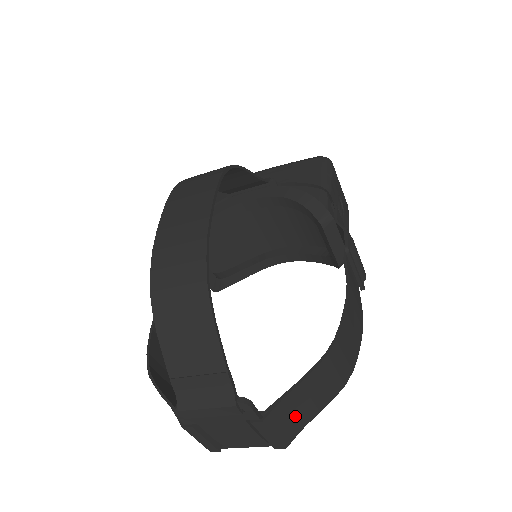
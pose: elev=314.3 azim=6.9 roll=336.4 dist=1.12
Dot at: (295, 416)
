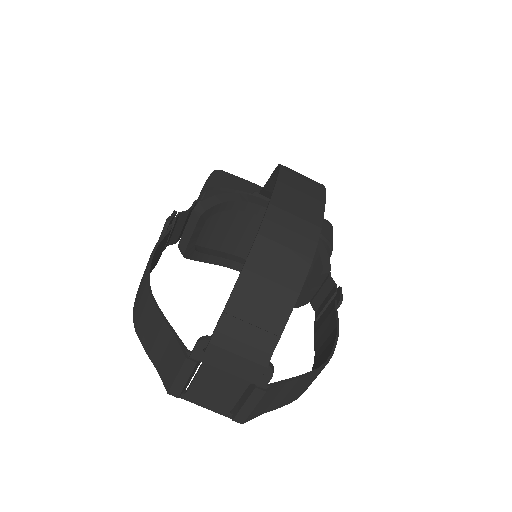
Dot at: (270, 402)
